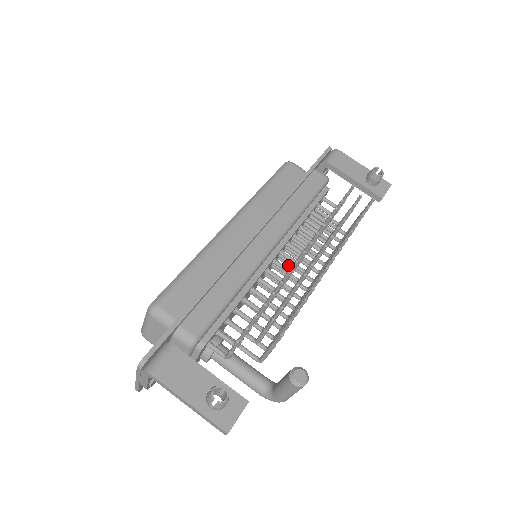
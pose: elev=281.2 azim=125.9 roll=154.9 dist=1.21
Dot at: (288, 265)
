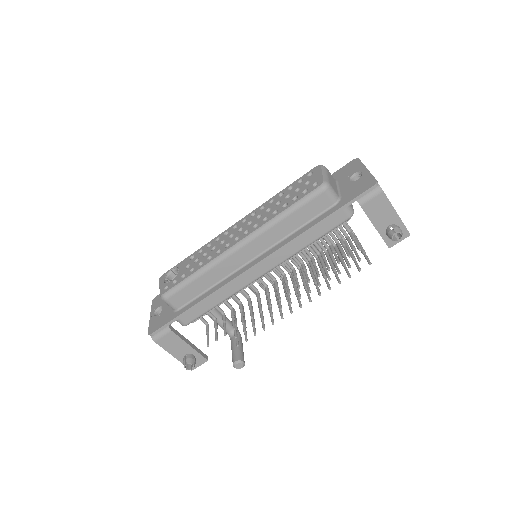
Dot at: occluded
